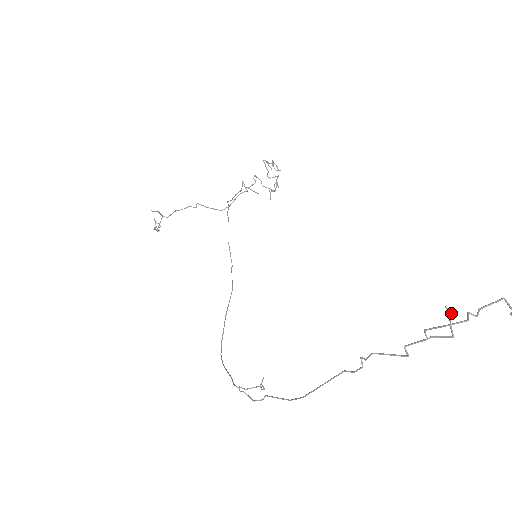
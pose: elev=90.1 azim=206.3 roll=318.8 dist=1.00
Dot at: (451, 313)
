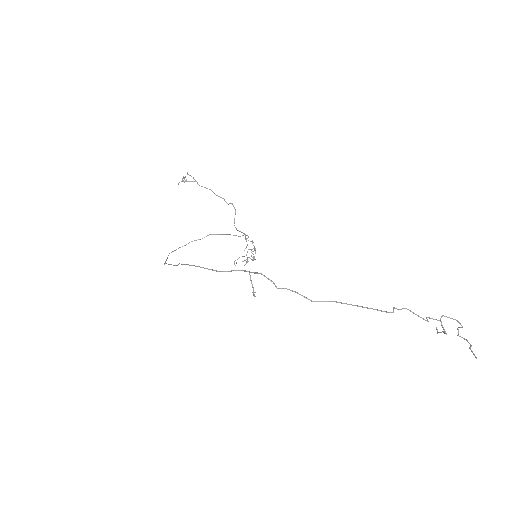
Dot at: (438, 332)
